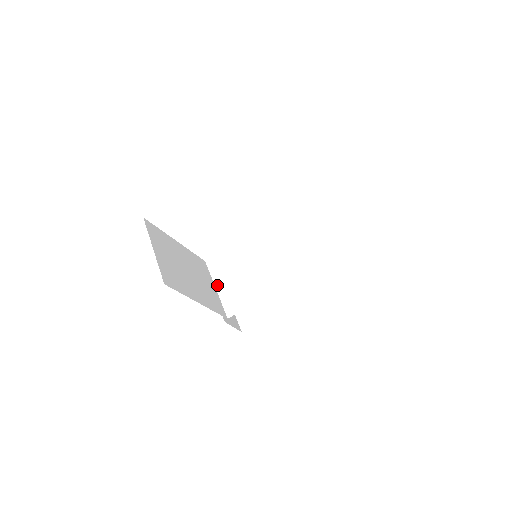
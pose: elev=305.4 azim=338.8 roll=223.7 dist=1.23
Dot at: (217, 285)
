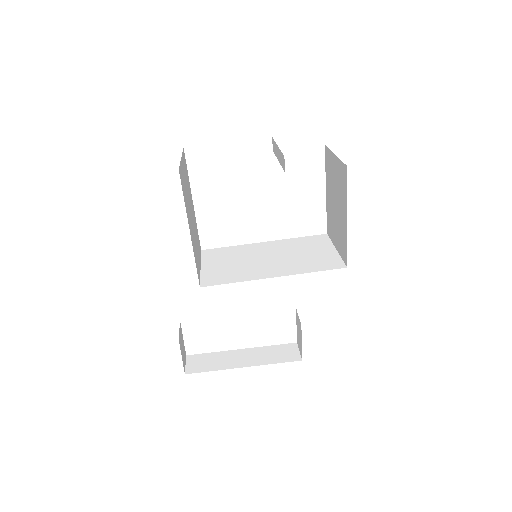
Dot at: (203, 265)
